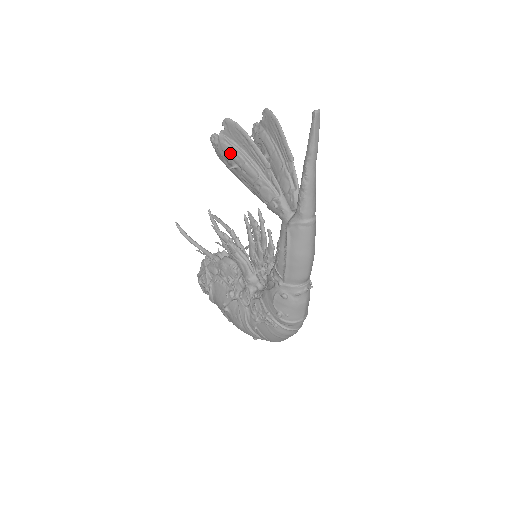
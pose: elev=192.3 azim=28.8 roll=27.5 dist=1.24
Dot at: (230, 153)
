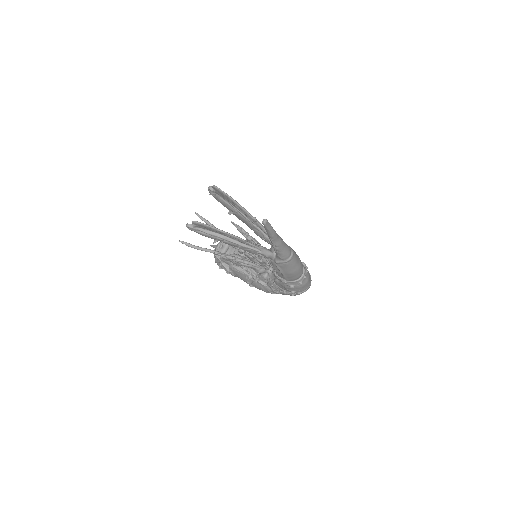
Dot at: (209, 237)
